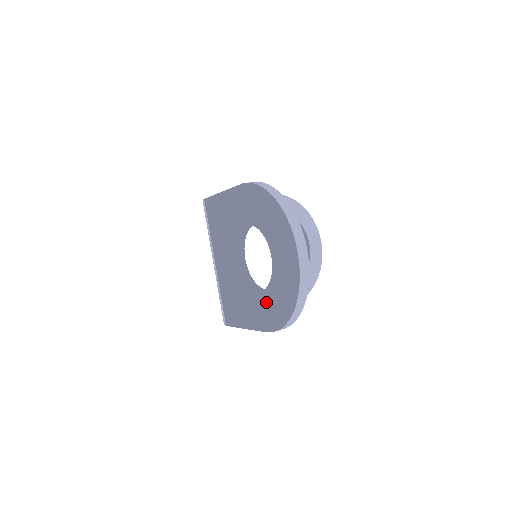
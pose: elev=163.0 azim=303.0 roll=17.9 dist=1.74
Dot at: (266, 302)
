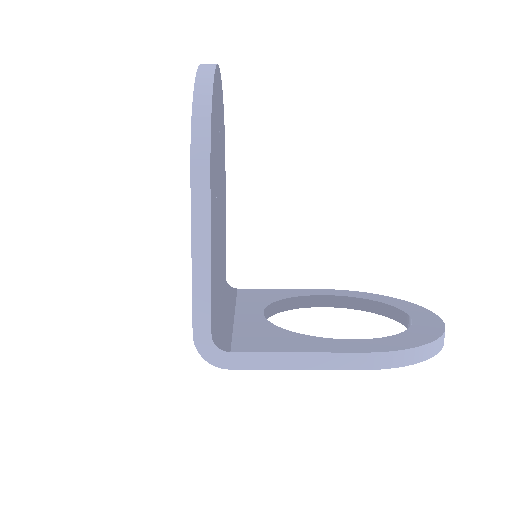
Dot at: occluded
